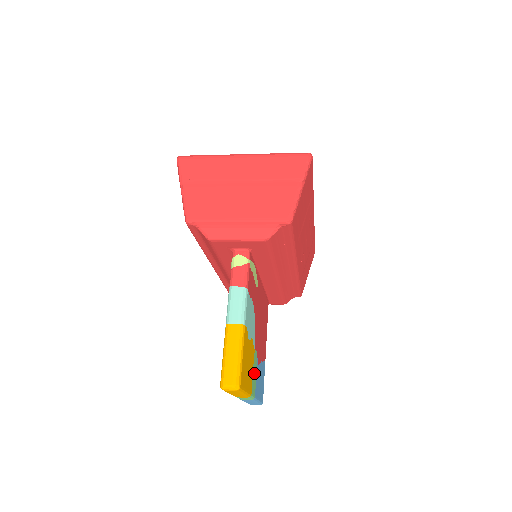
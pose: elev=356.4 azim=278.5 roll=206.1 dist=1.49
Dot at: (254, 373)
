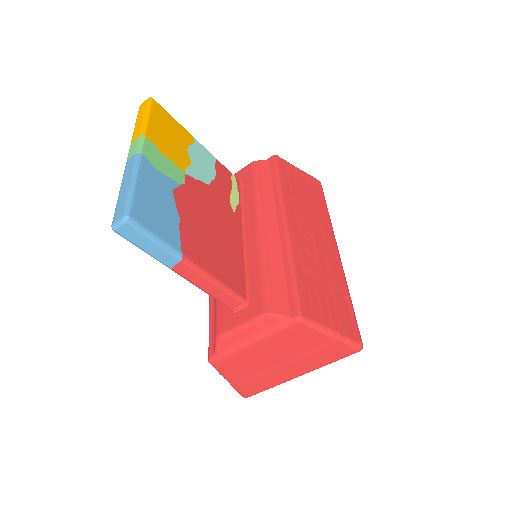
Dot at: (164, 163)
